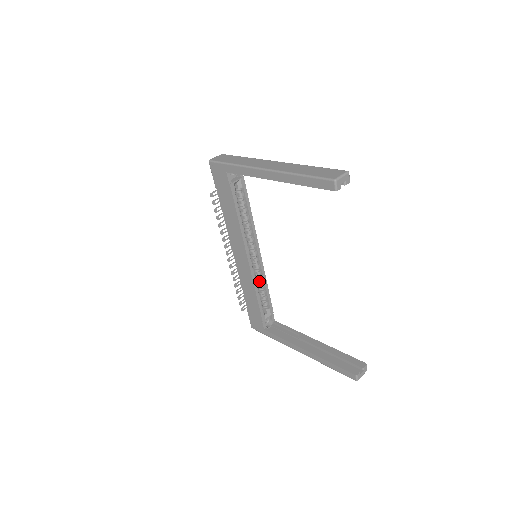
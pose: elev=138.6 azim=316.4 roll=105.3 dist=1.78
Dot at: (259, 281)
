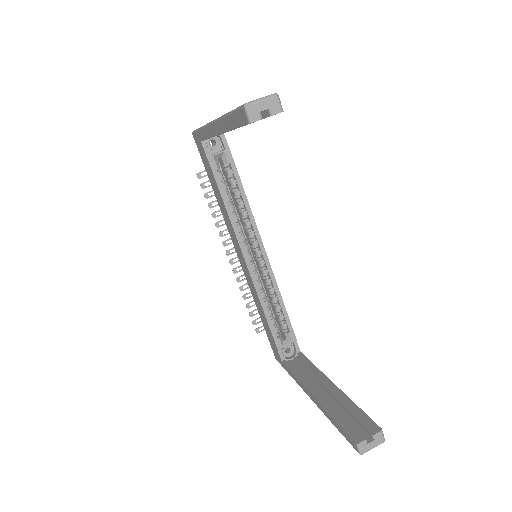
Dot at: (270, 293)
